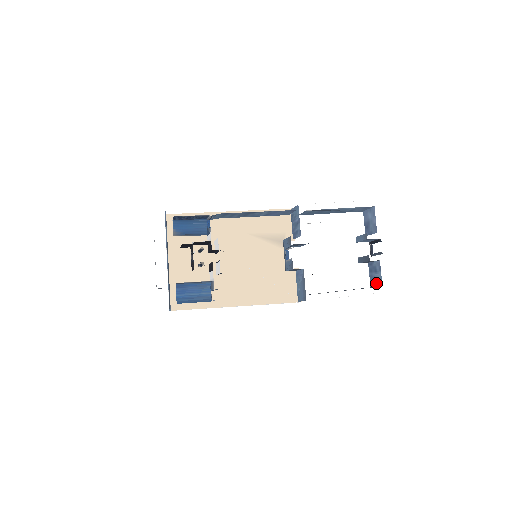
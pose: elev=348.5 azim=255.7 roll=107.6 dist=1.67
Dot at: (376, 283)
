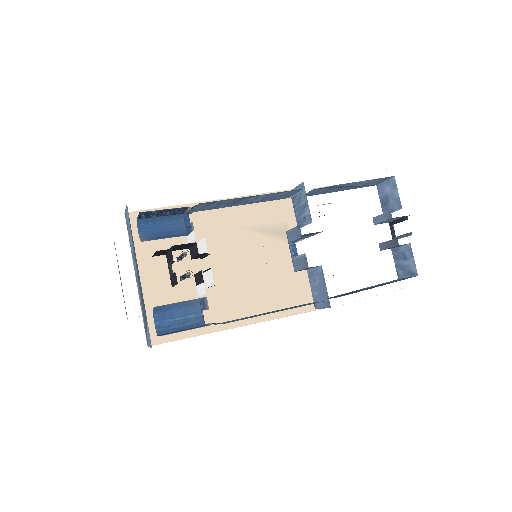
Dot at: (407, 273)
